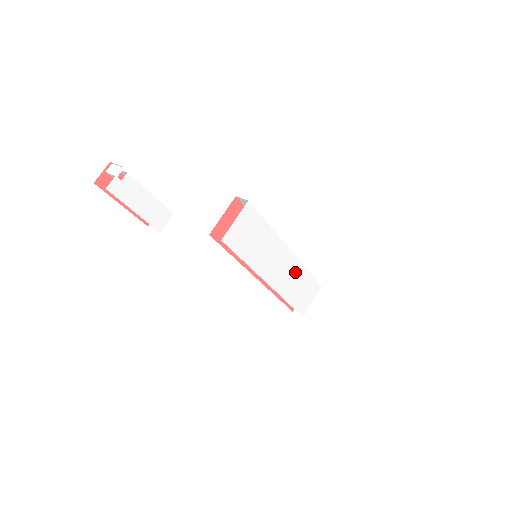
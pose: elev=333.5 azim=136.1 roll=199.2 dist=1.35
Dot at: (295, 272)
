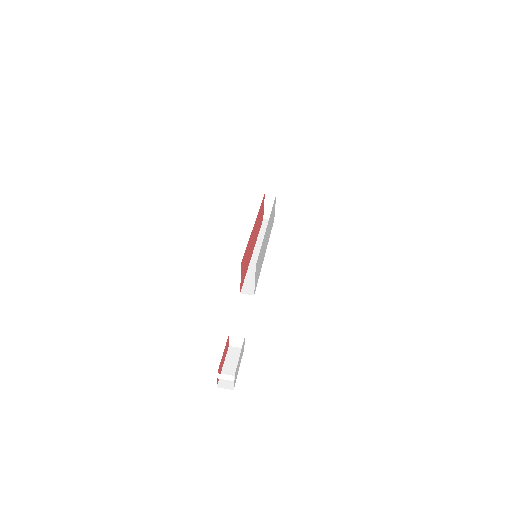
Dot at: (269, 223)
